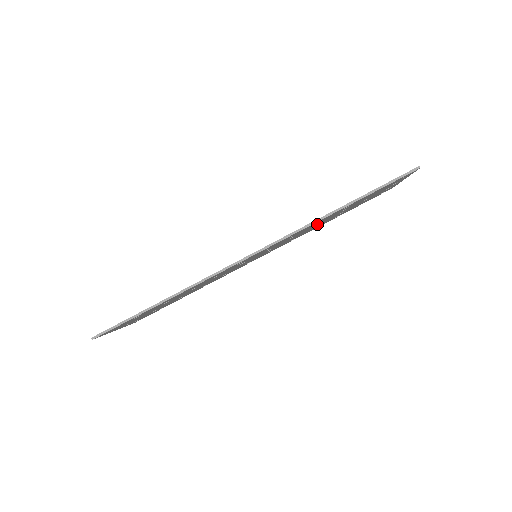
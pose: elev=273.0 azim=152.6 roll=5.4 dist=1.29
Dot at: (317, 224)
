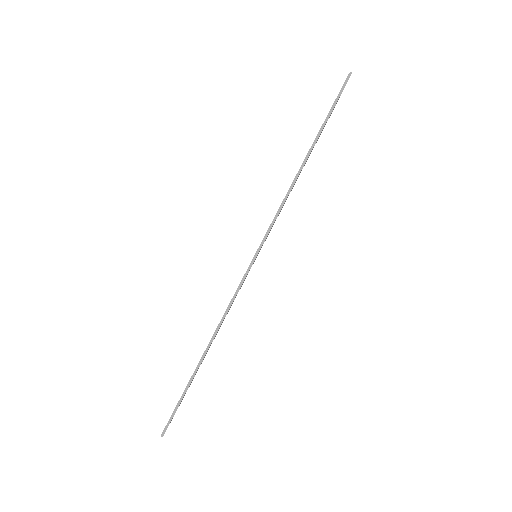
Dot at: occluded
